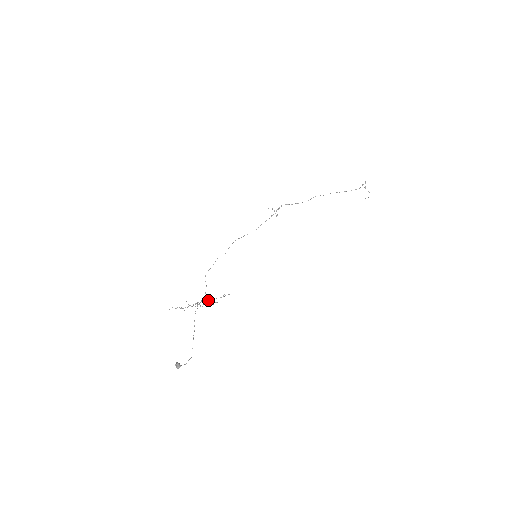
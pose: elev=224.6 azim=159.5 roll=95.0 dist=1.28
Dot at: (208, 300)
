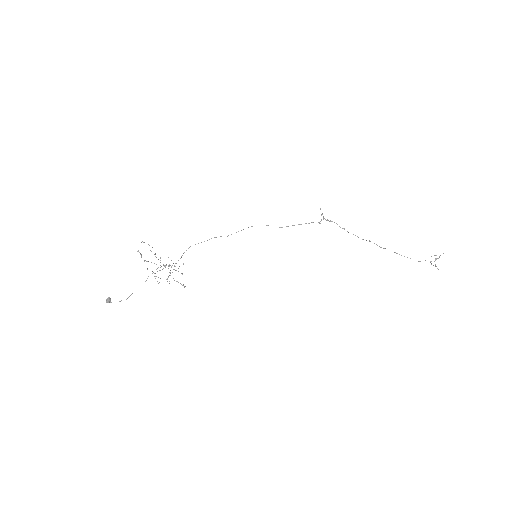
Dot at: occluded
